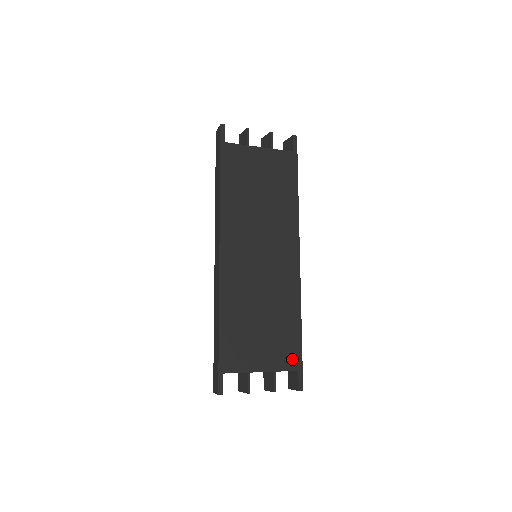
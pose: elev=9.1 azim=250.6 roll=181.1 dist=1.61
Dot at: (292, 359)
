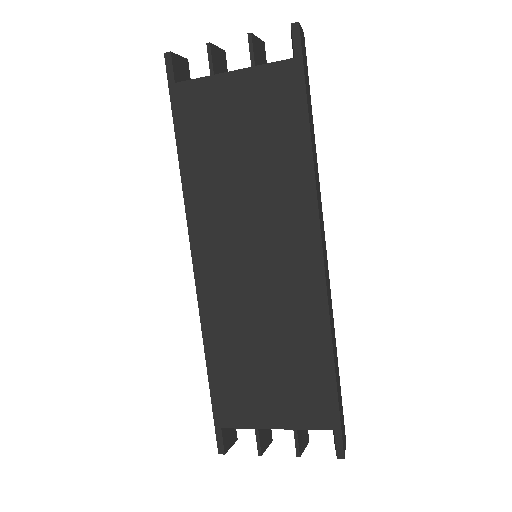
Dot at: (322, 413)
